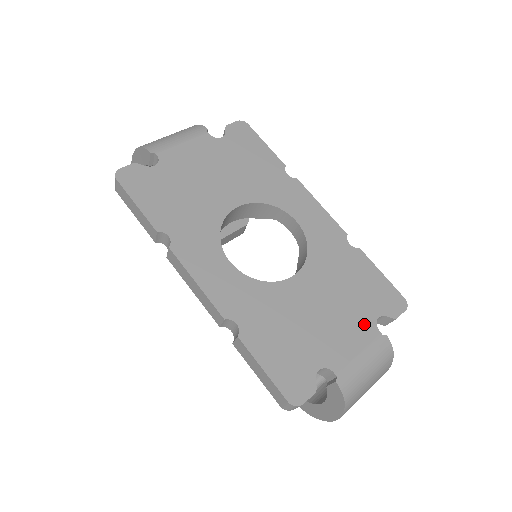
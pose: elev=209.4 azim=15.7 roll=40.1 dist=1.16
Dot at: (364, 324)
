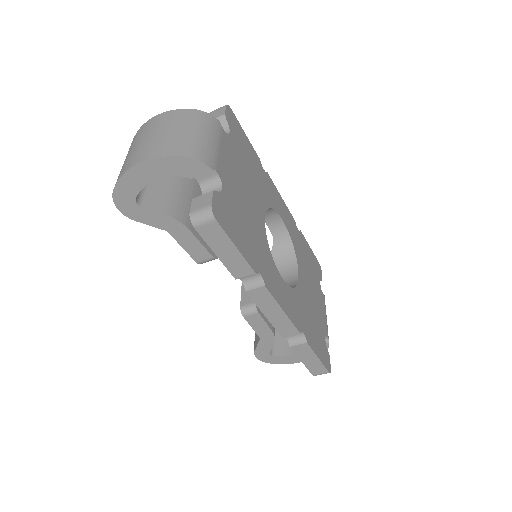
Dot at: (320, 293)
